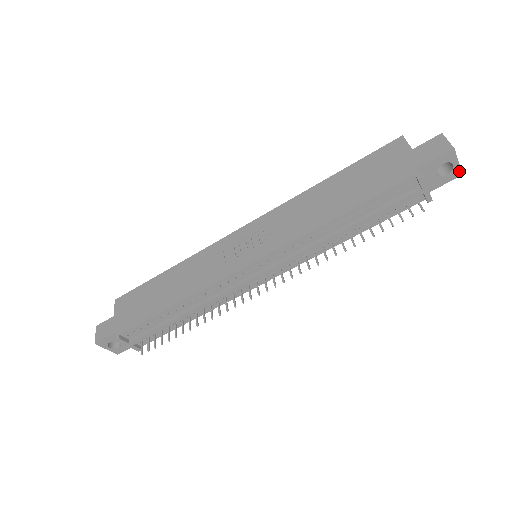
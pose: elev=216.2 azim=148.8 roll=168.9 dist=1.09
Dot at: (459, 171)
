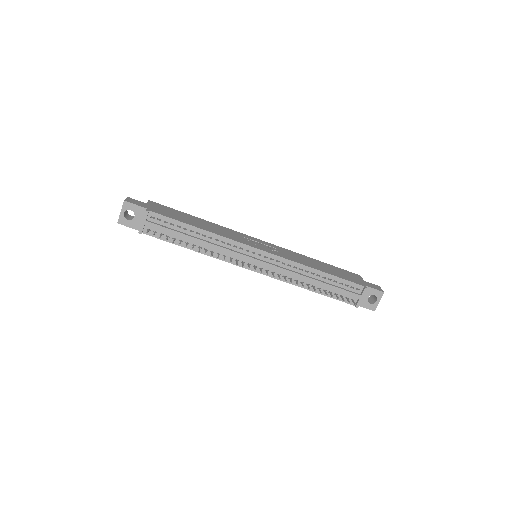
Dot at: (375, 307)
